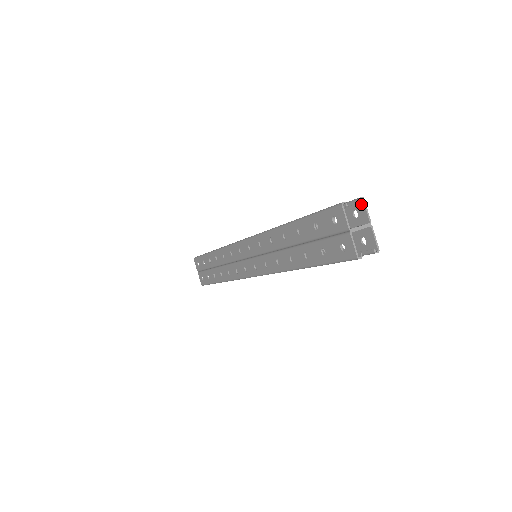
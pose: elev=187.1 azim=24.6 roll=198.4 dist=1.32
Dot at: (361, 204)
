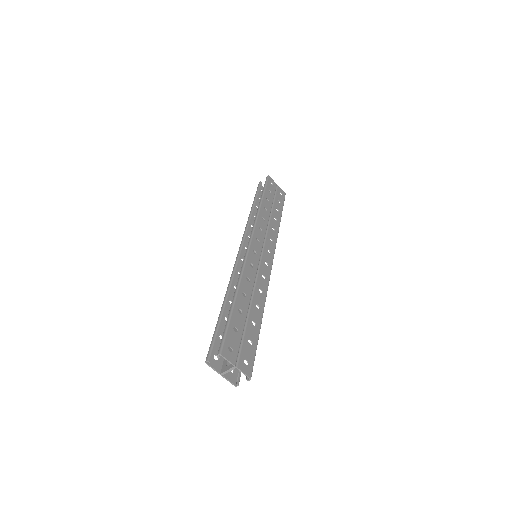
Dot at: (223, 354)
